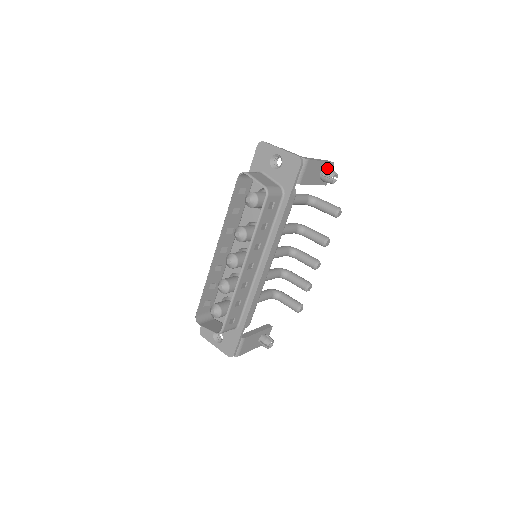
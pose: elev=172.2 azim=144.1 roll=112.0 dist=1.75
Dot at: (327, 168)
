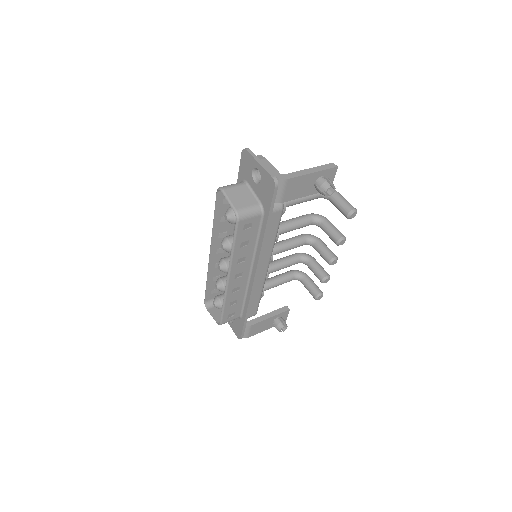
Dot at: (322, 178)
